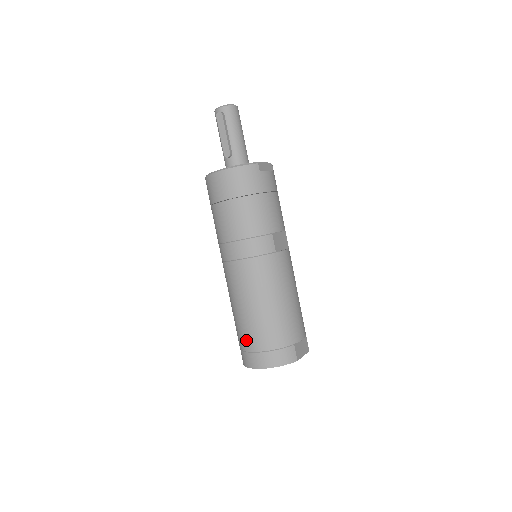
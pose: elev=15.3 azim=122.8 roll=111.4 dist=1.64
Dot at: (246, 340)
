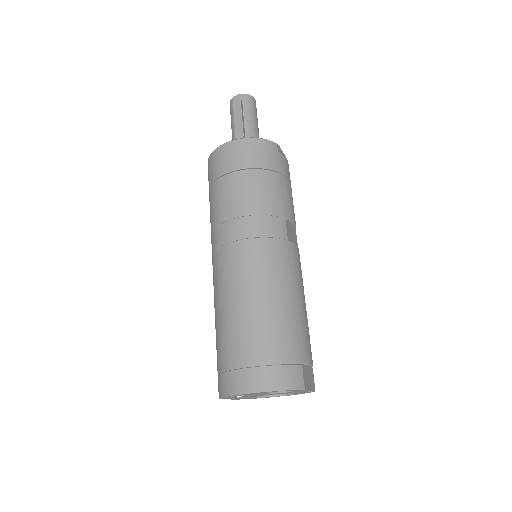
Dot at: (234, 350)
